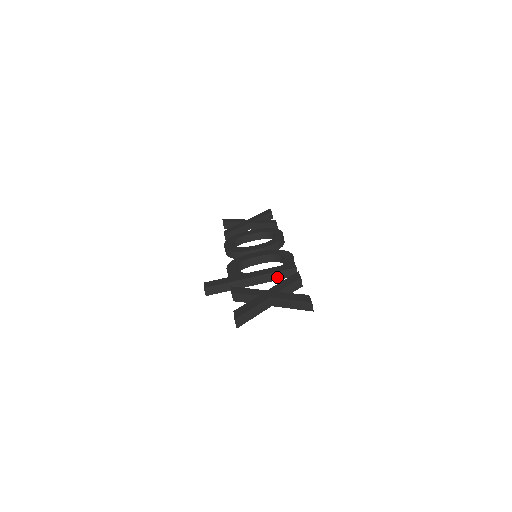
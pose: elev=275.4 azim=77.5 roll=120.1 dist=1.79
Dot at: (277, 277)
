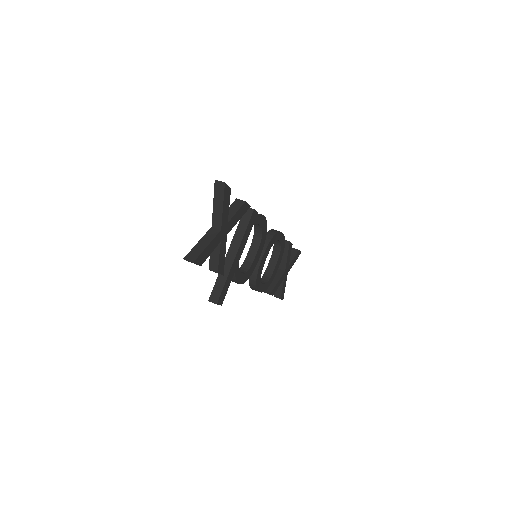
Dot at: (243, 229)
